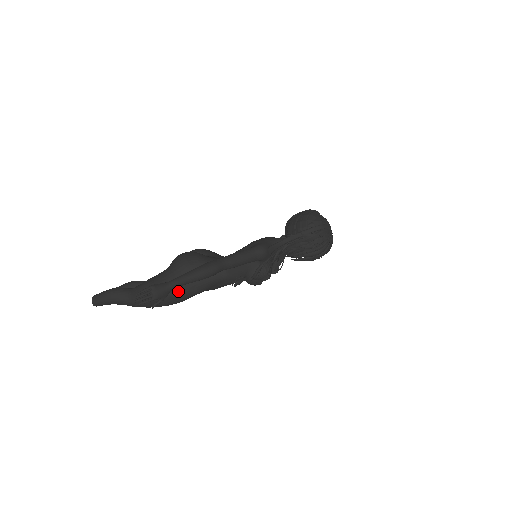
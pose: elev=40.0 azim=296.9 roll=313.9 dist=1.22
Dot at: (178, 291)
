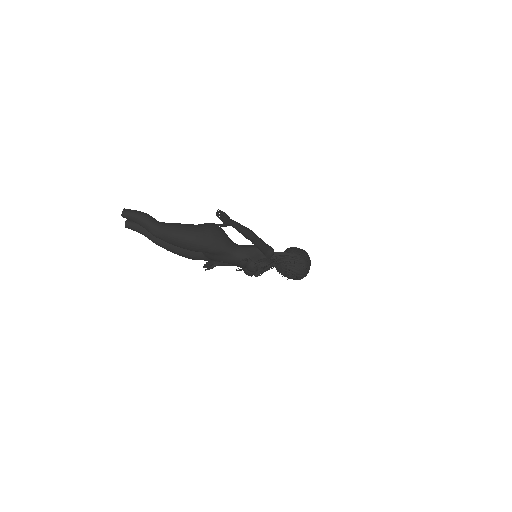
Dot at: (203, 240)
